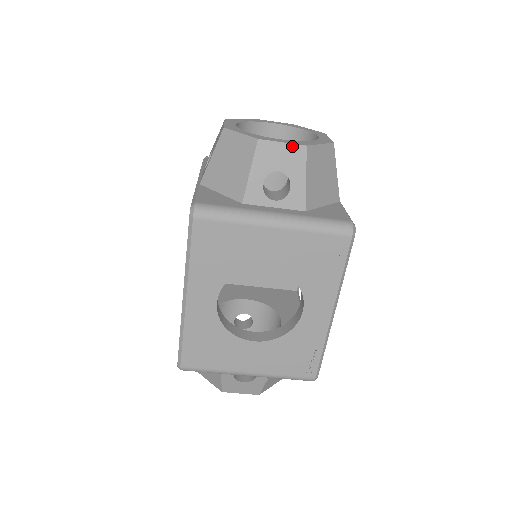
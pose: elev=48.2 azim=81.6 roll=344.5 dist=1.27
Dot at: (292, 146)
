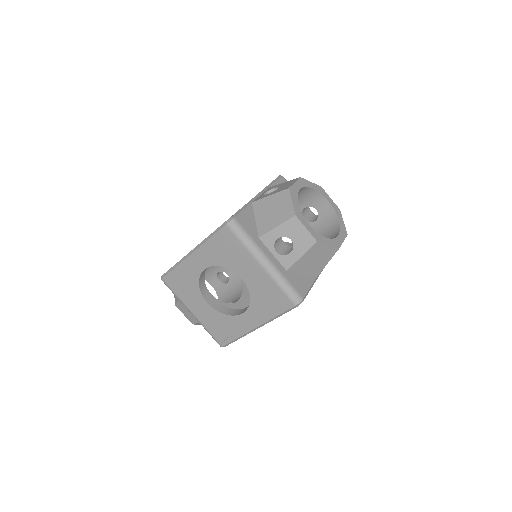
Dot at: (310, 235)
